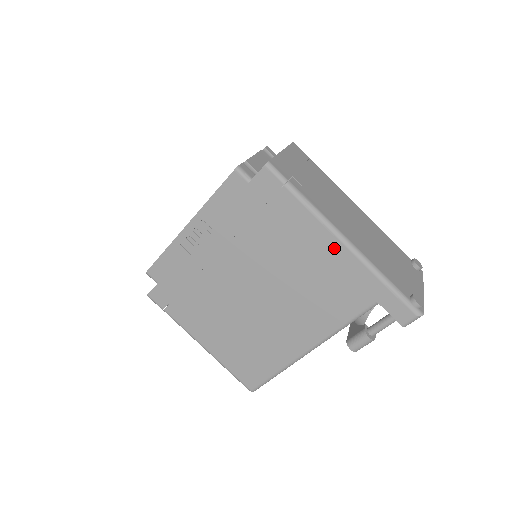
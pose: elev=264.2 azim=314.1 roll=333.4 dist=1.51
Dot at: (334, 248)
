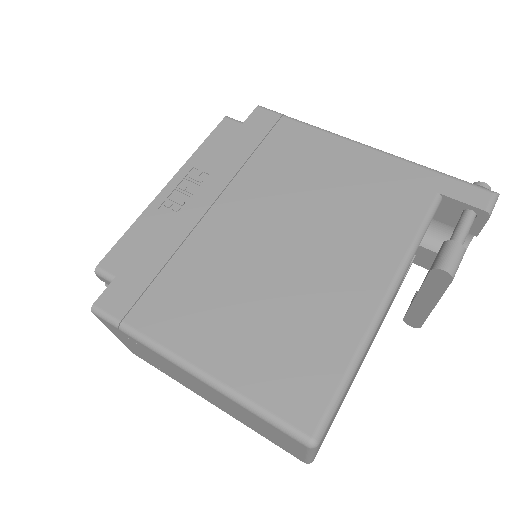
Dot at: (359, 154)
